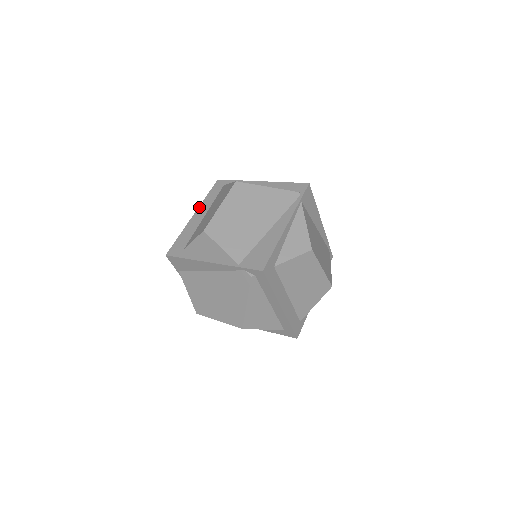
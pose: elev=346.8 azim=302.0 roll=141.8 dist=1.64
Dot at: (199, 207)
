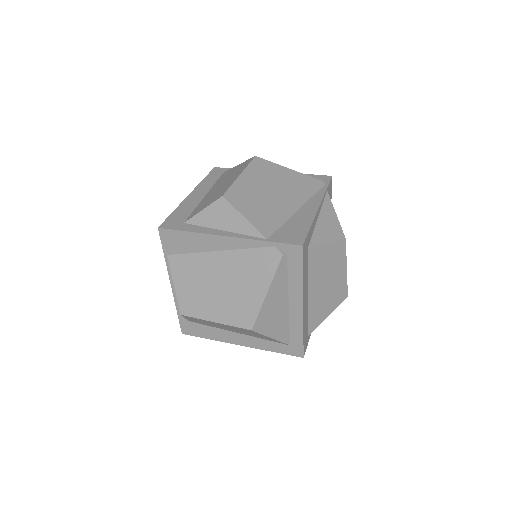
Dot at: (196, 187)
